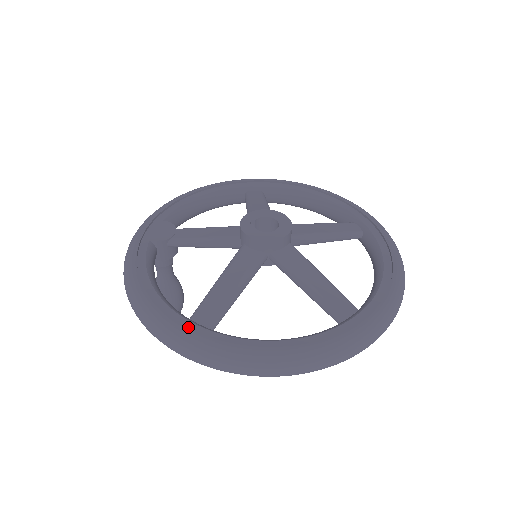
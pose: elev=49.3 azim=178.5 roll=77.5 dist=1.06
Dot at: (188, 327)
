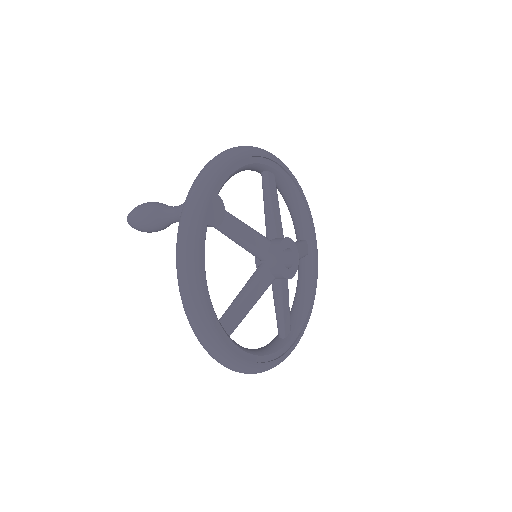
Dot at: (224, 338)
